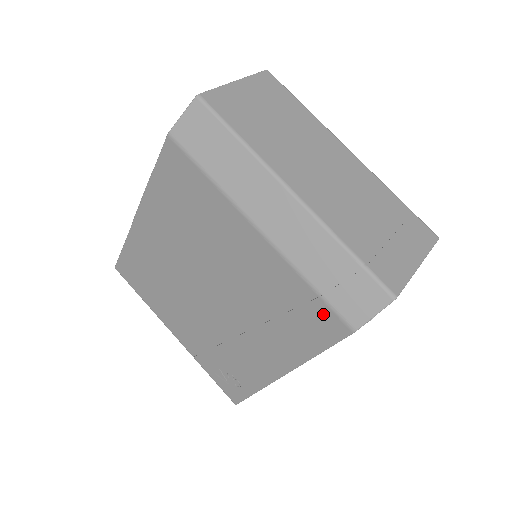
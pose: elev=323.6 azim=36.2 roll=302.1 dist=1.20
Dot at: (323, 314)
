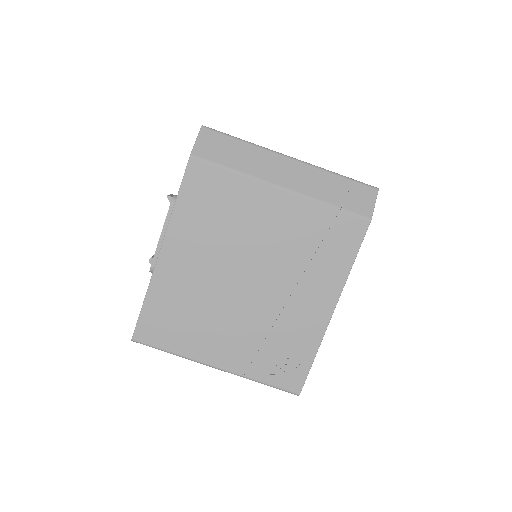
Dot at: (347, 223)
